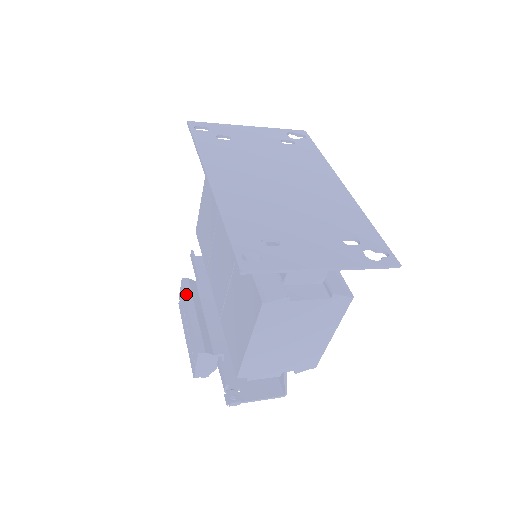
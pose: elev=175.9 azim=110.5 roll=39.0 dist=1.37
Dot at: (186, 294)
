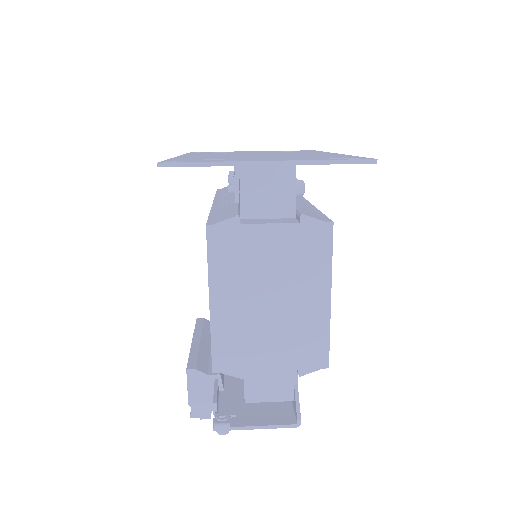
Dot at: (195, 328)
